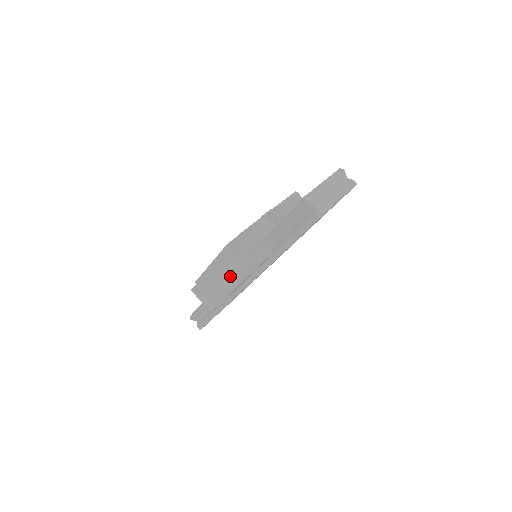
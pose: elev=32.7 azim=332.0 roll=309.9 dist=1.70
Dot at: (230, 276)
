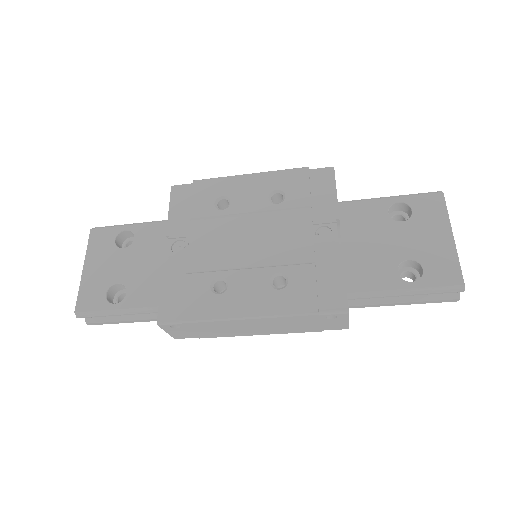
Dot at: (274, 329)
